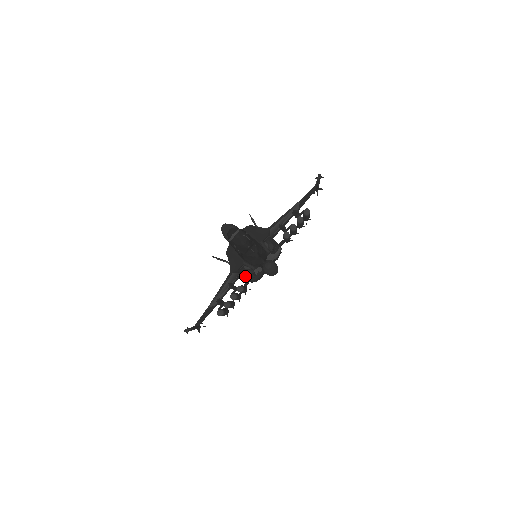
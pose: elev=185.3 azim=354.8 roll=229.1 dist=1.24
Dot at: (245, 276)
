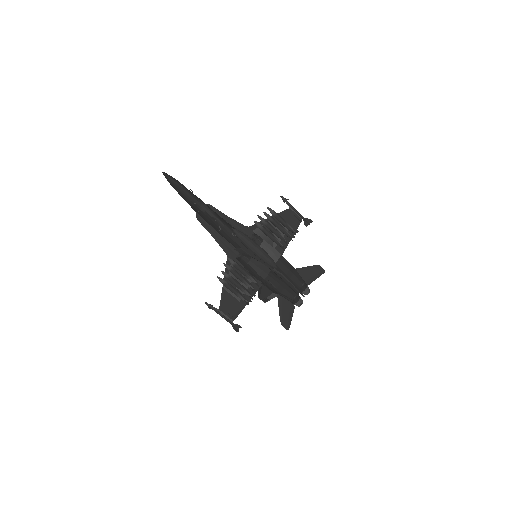
Dot at: (238, 257)
